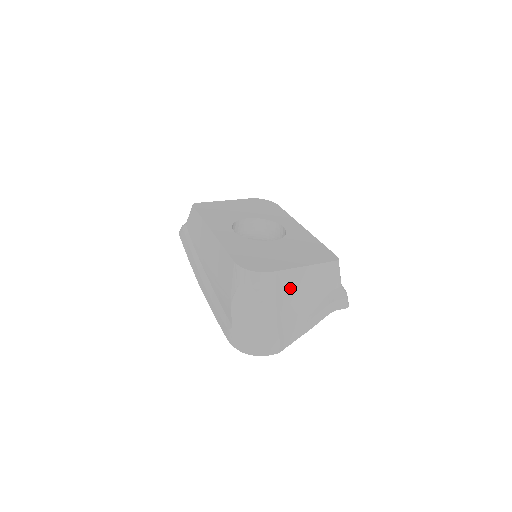
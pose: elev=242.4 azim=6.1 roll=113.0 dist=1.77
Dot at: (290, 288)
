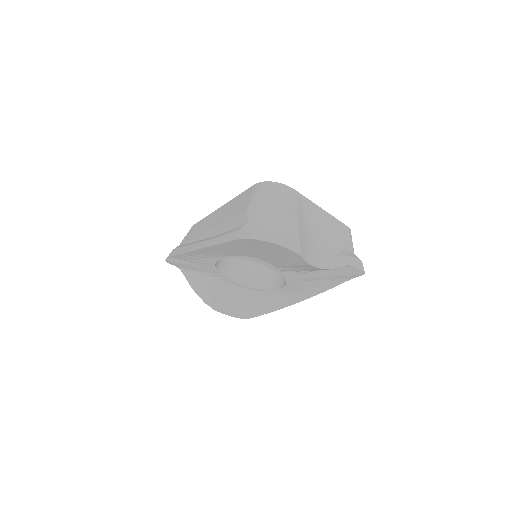
Dot at: (309, 216)
